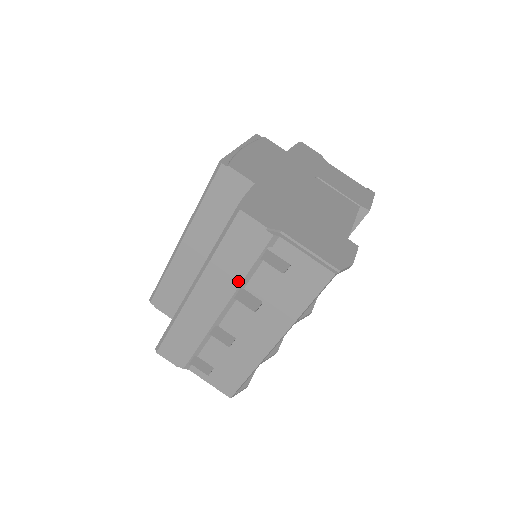
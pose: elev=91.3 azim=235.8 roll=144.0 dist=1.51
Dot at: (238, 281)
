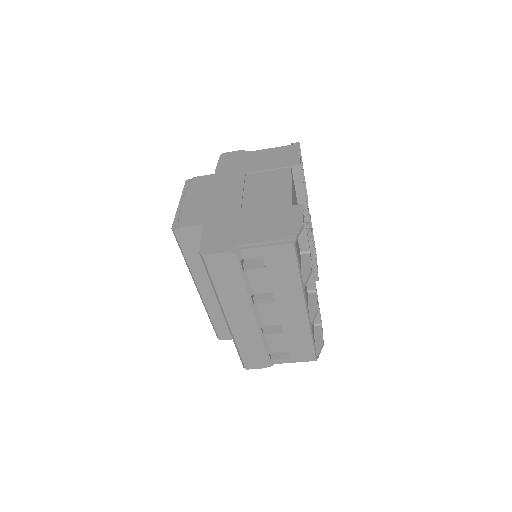
Dot at: (245, 293)
